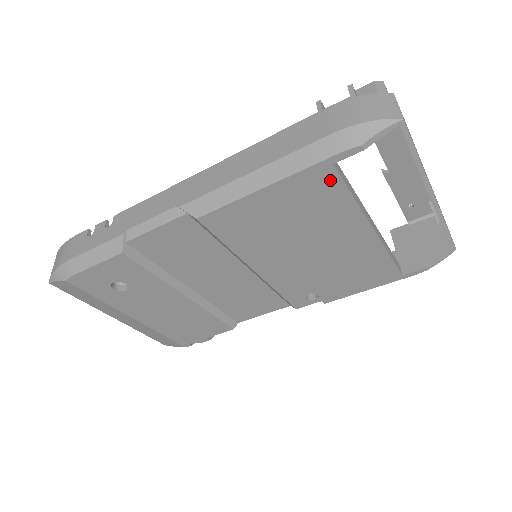
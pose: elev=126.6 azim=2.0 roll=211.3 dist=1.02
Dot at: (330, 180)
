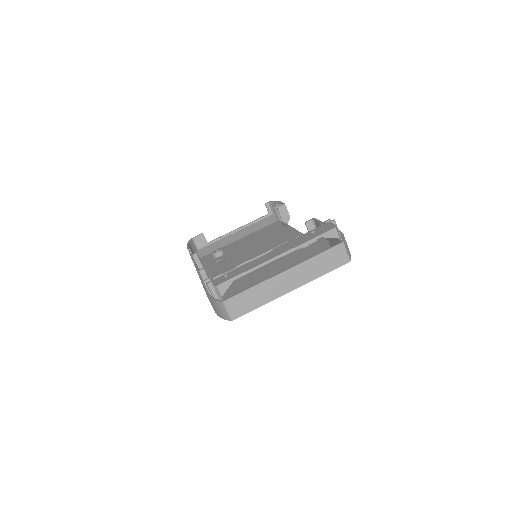
Dot at: occluded
